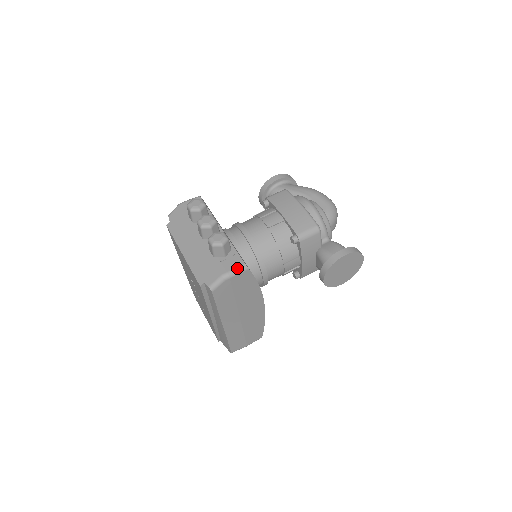
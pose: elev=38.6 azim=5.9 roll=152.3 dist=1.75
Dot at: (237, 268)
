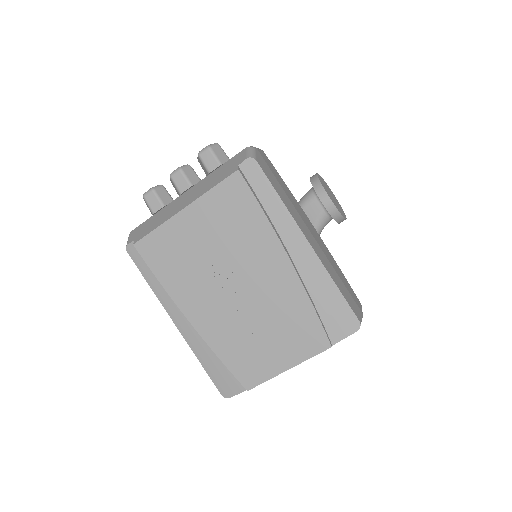
Dot at: occluded
